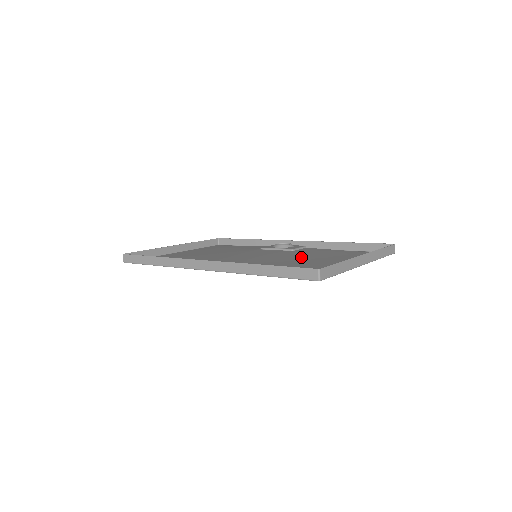
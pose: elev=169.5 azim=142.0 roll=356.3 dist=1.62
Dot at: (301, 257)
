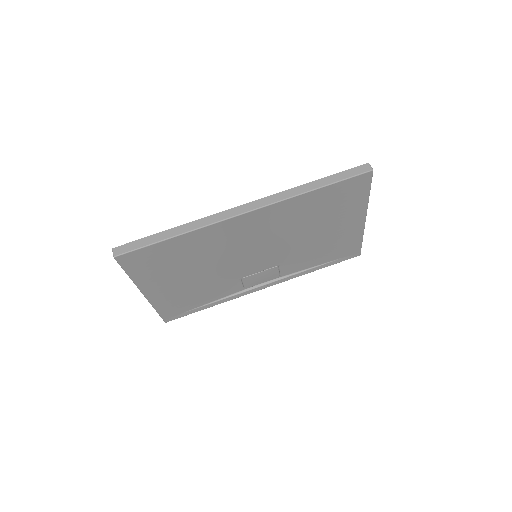
Dot at: (302, 243)
